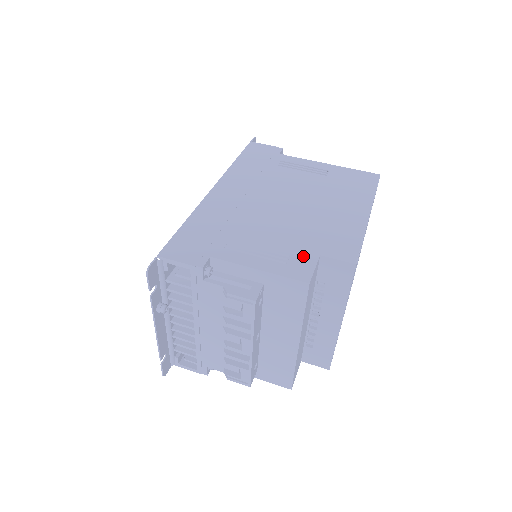
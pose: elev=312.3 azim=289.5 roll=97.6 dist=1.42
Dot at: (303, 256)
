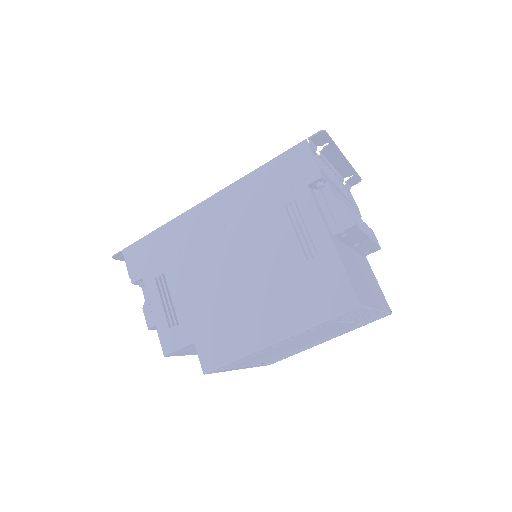
Dot at: (184, 332)
